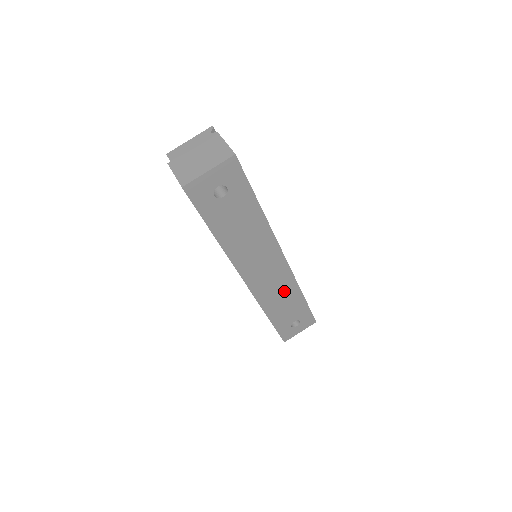
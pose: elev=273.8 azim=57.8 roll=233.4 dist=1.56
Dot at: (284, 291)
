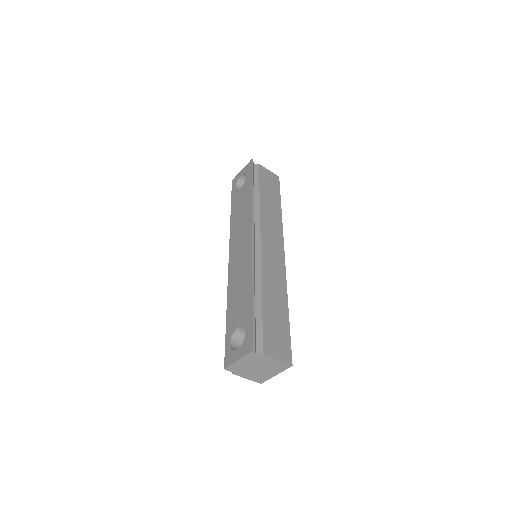
Dot at: occluded
